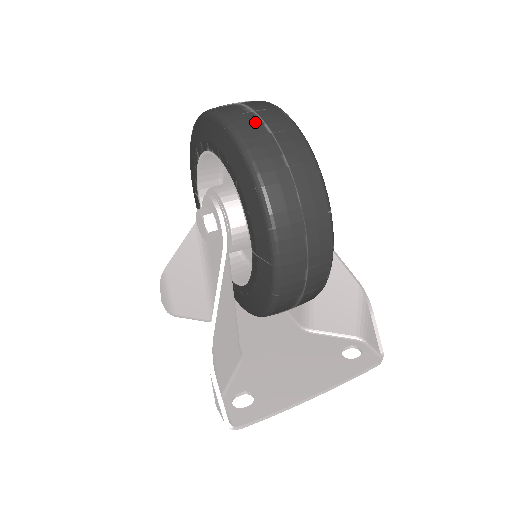
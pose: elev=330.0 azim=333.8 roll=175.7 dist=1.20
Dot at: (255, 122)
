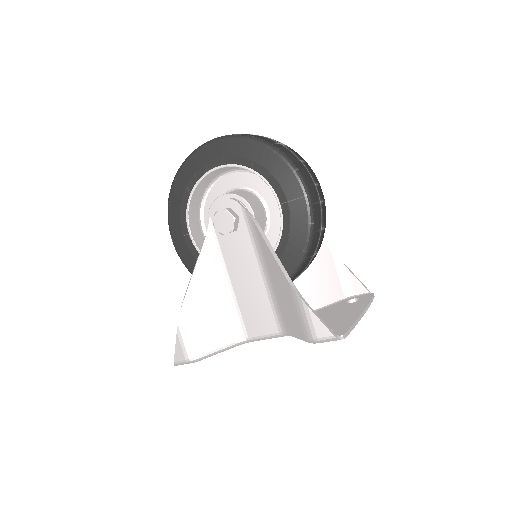
Dot at: occluded
